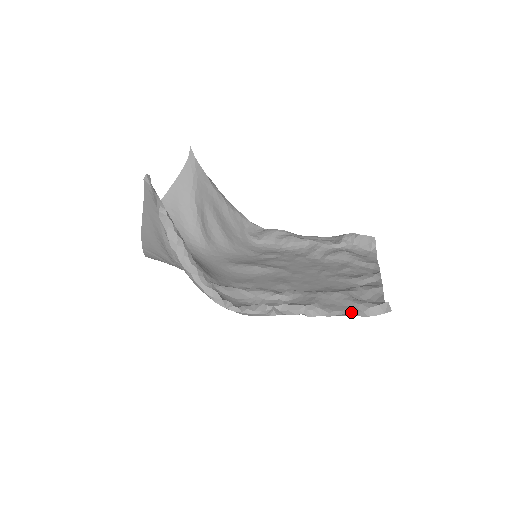
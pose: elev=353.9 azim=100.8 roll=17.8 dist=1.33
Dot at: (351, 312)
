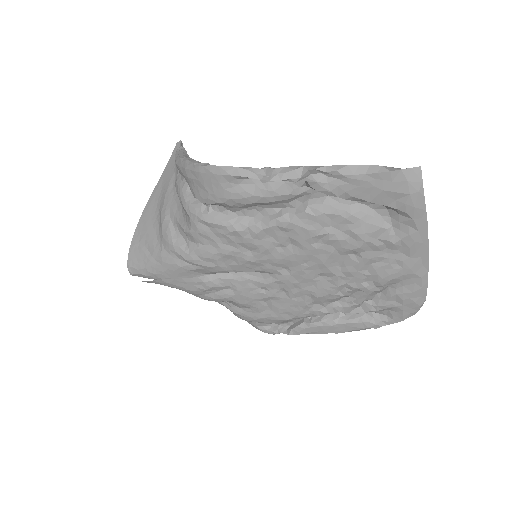
Dot at: (365, 165)
